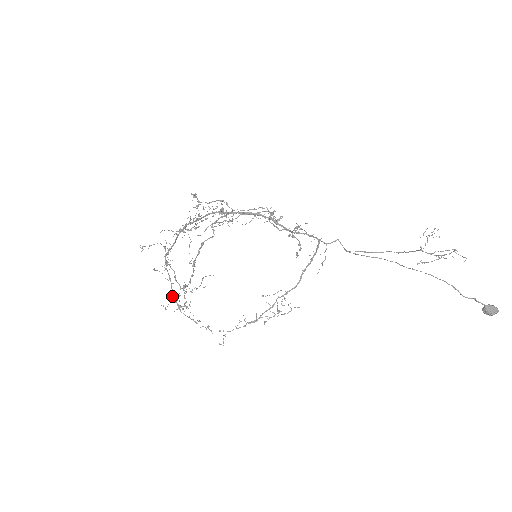
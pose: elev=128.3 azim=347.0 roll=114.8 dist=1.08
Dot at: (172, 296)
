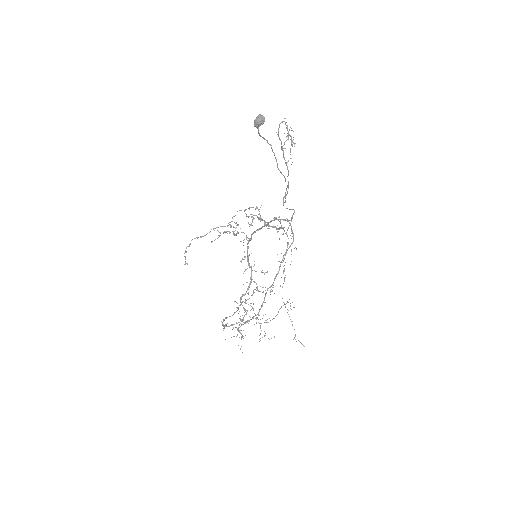
Dot at: (225, 317)
